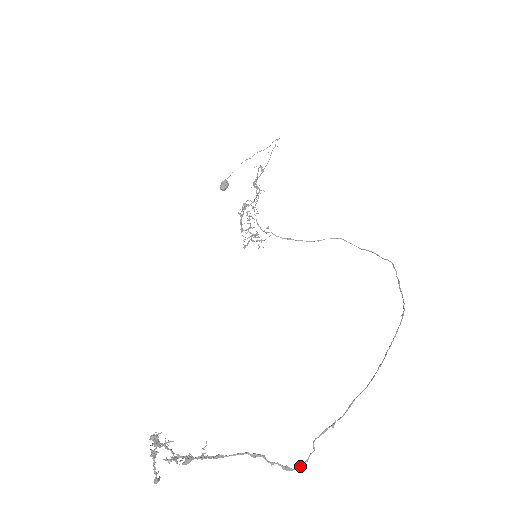
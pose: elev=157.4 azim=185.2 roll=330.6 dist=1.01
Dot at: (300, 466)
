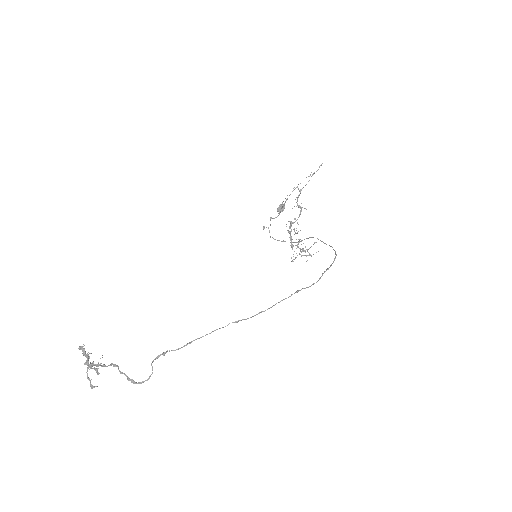
Dot at: (142, 382)
